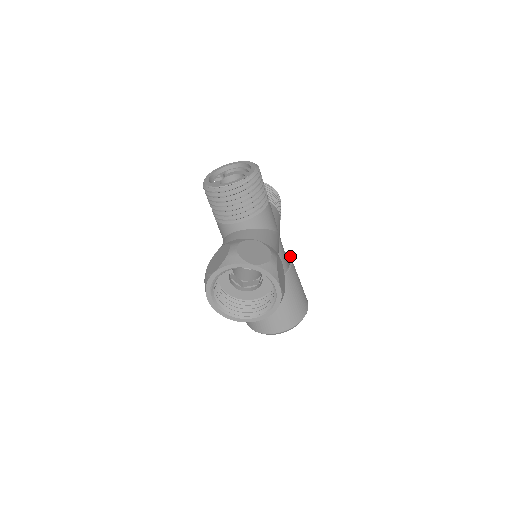
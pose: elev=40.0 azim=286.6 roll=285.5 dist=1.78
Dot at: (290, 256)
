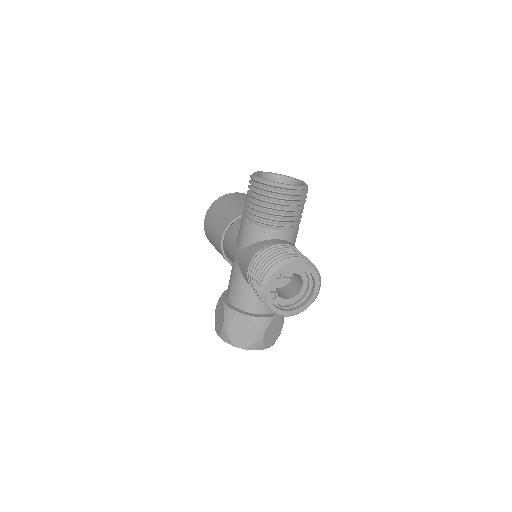
Dot at: occluded
